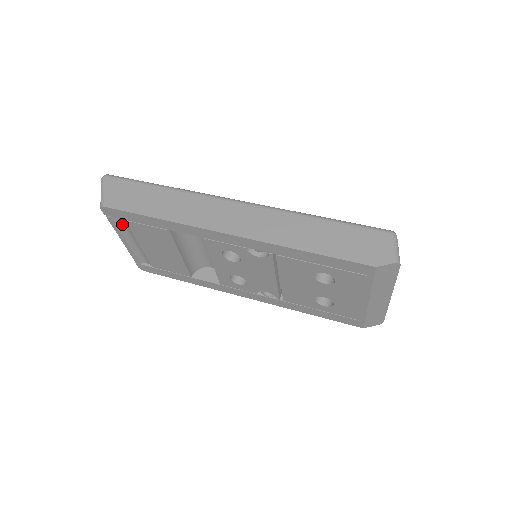
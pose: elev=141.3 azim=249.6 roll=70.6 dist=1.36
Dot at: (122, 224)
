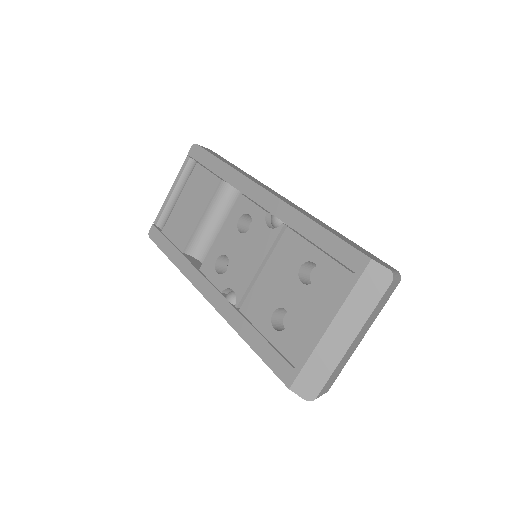
Dot at: (189, 170)
